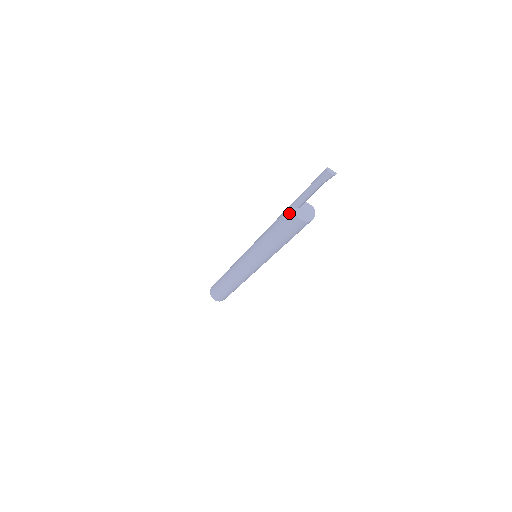
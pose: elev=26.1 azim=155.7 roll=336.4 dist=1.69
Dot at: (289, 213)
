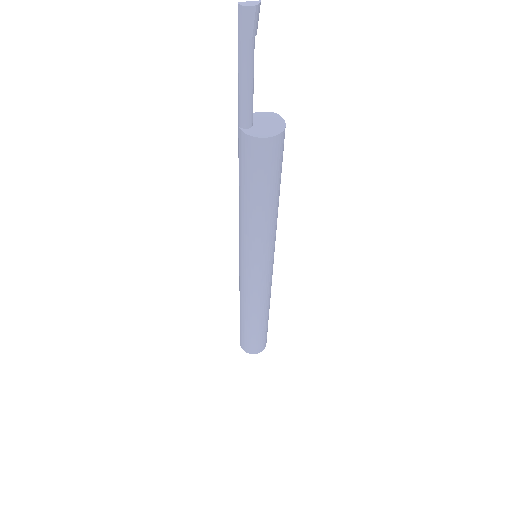
Dot at: (244, 144)
